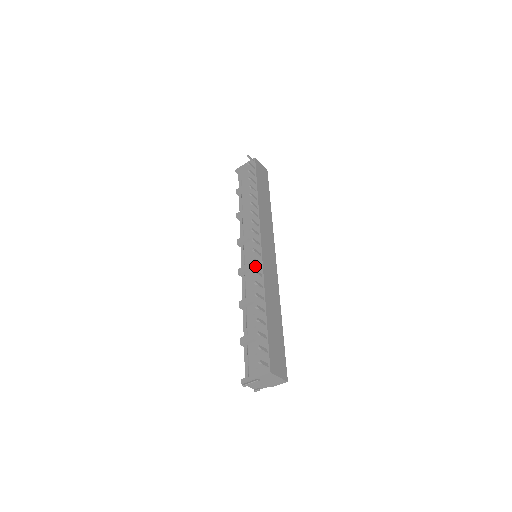
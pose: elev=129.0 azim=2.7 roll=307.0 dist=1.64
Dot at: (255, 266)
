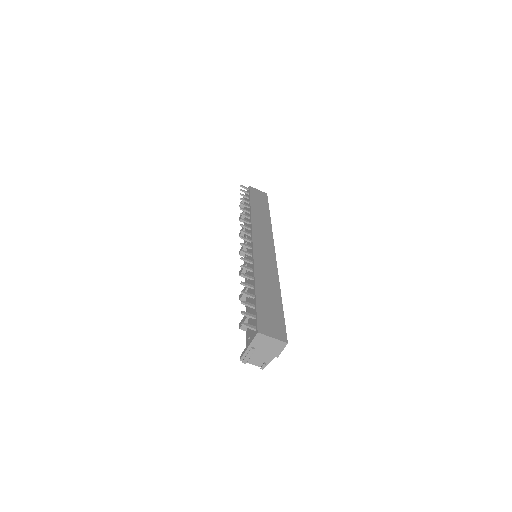
Dot at: occluded
